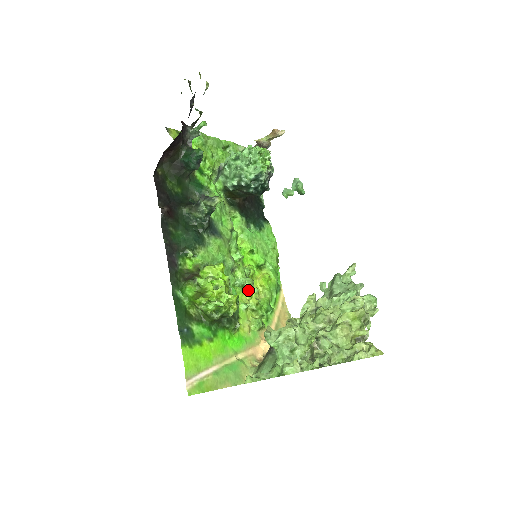
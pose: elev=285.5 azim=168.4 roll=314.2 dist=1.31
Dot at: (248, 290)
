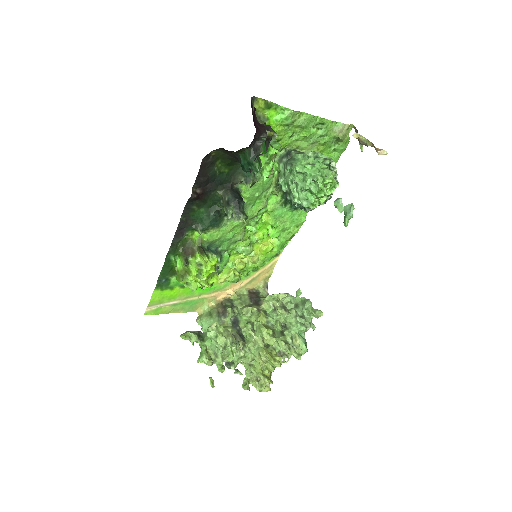
Dot at: (244, 255)
